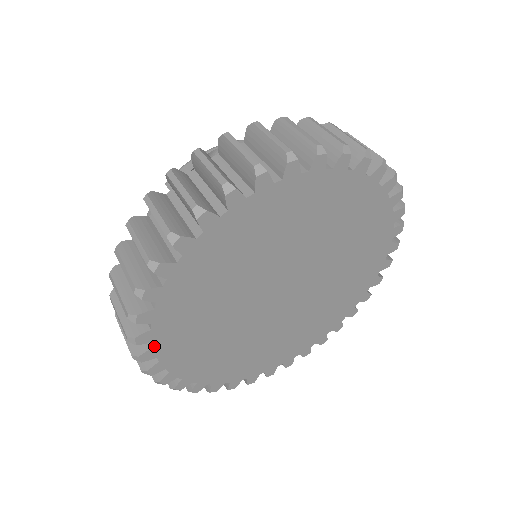
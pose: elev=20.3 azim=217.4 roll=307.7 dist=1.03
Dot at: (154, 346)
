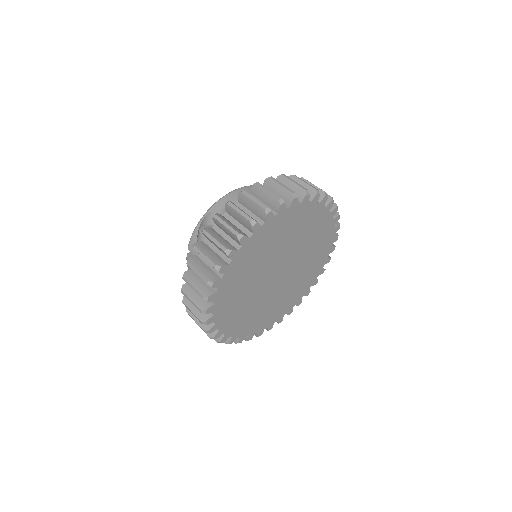
Dot at: (225, 334)
